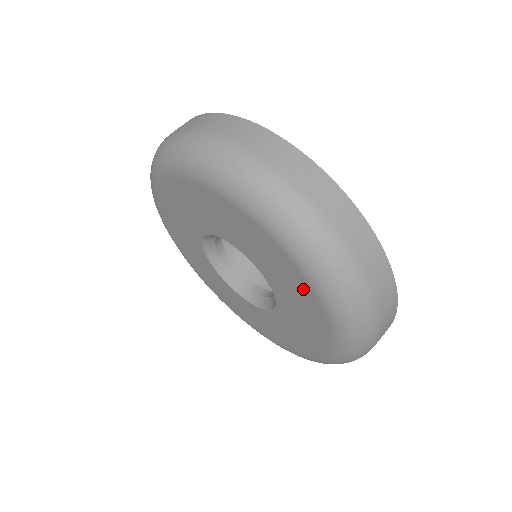
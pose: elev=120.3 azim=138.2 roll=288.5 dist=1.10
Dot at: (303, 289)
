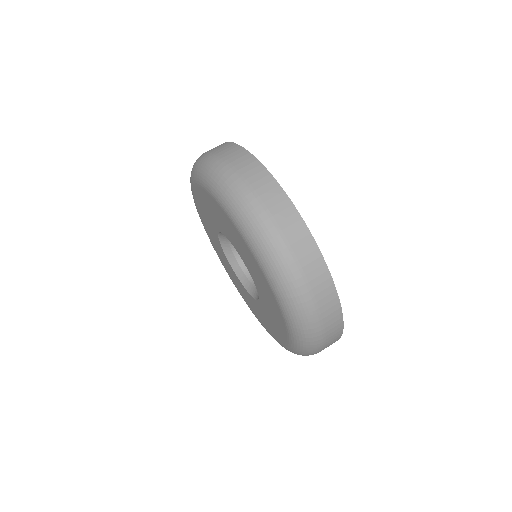
Dot at: (280, 320)
